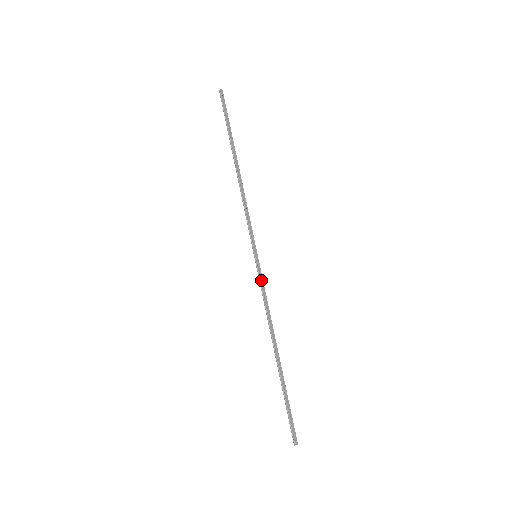
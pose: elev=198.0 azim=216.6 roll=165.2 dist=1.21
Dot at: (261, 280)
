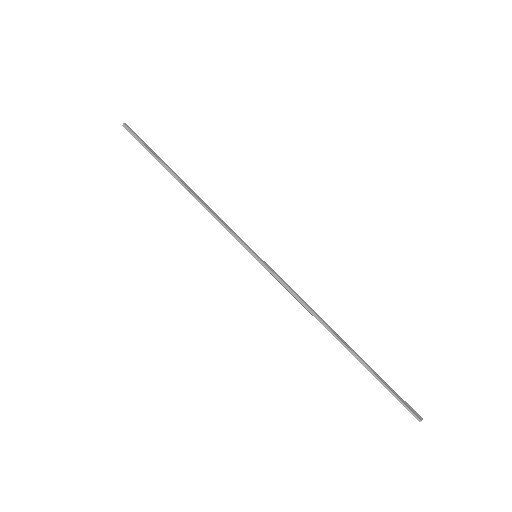
Dot at: (276, 275)
